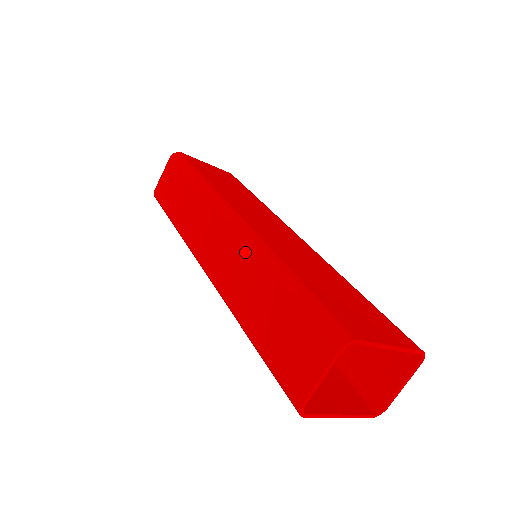
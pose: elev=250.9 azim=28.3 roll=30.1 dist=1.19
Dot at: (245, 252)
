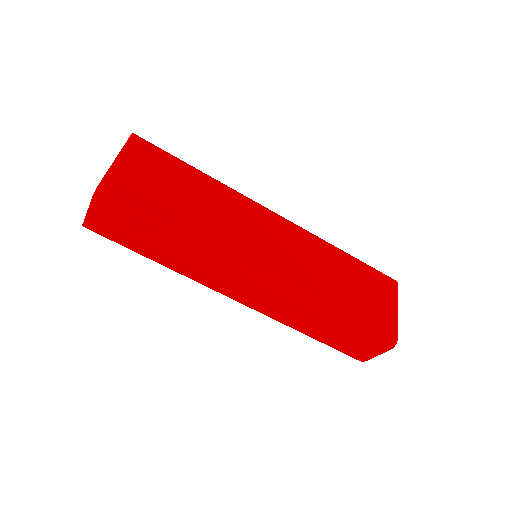
Dot at: (291, 302)
